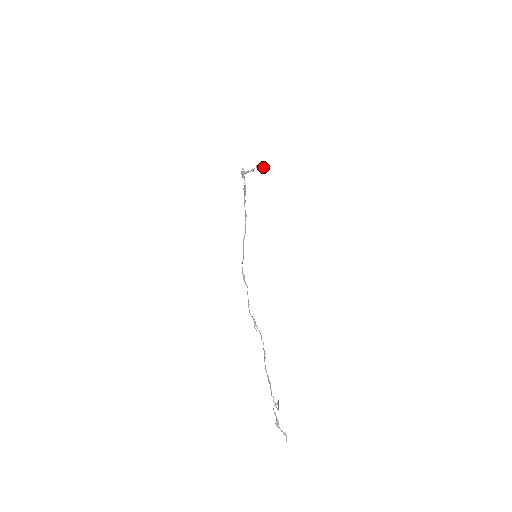
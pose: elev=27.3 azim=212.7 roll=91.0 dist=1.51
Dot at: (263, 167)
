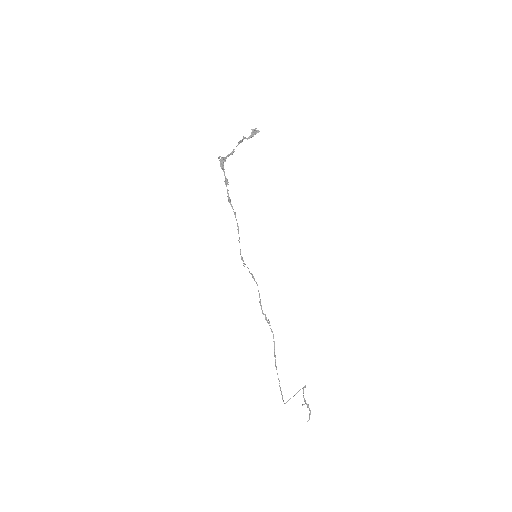
Dot at: (252, 134)
